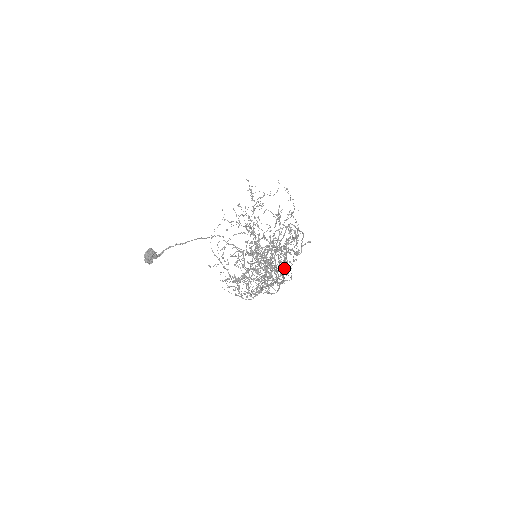
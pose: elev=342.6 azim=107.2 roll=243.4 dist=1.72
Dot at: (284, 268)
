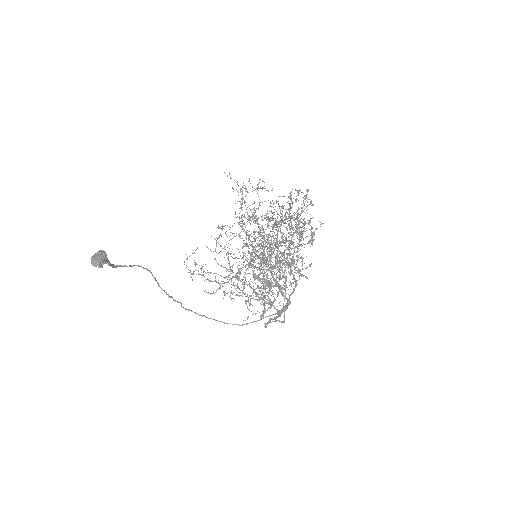
Dot at: (276, 317)
